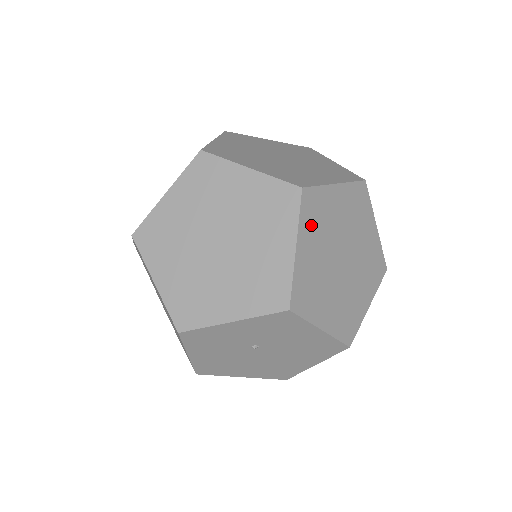
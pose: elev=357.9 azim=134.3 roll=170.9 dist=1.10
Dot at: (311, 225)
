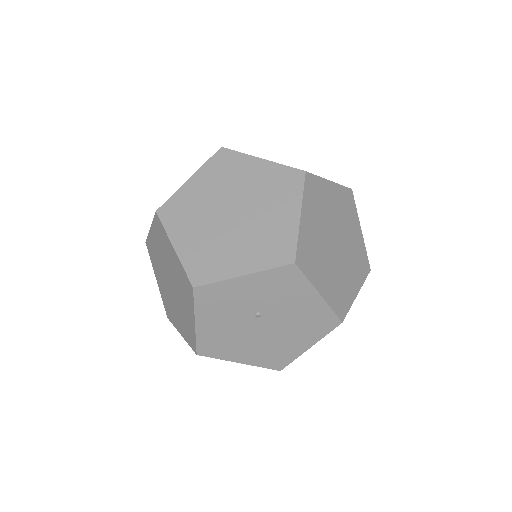
Dot at: (312, 203)
